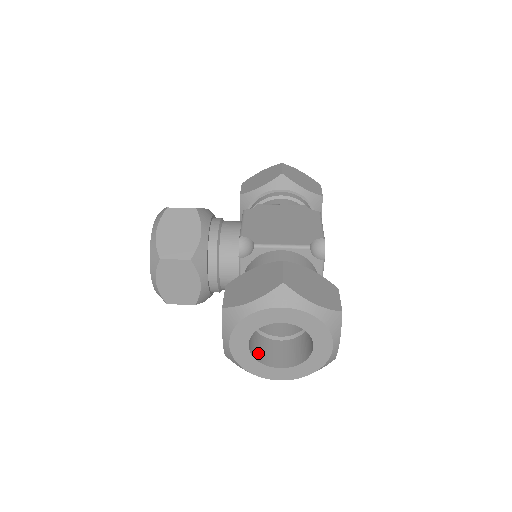
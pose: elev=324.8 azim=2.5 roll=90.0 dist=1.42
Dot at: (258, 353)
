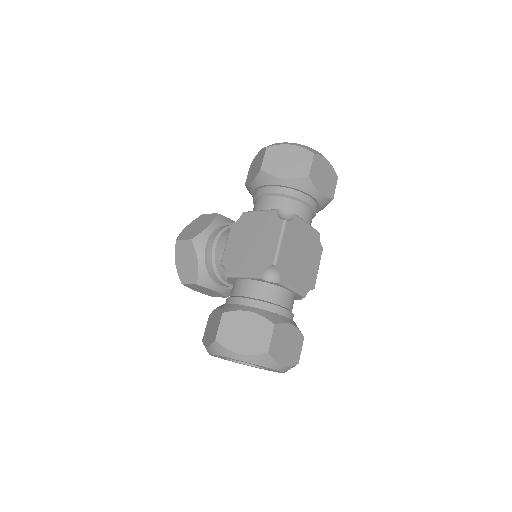
Dot at: occluded
